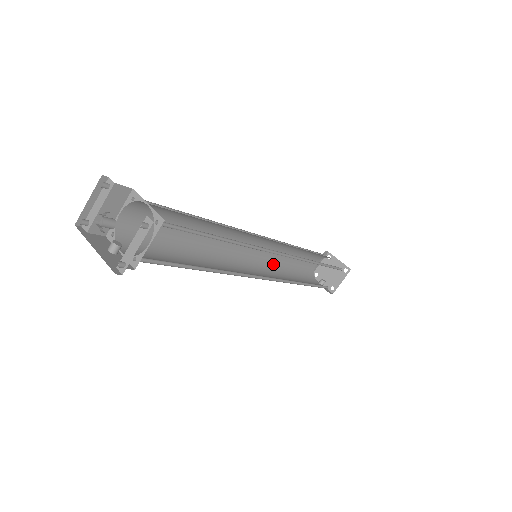
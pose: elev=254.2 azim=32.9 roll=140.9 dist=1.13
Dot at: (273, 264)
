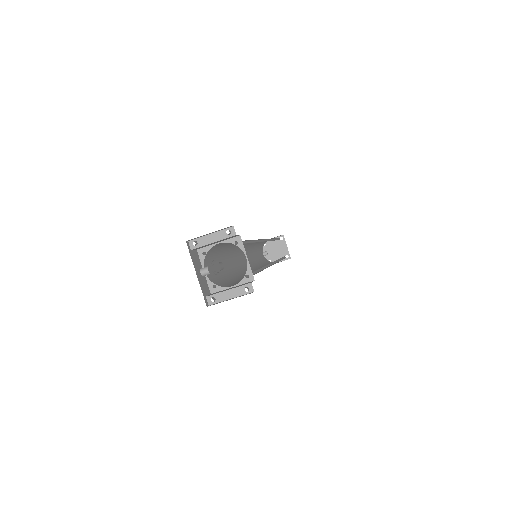
Dot at: (252, 246)
